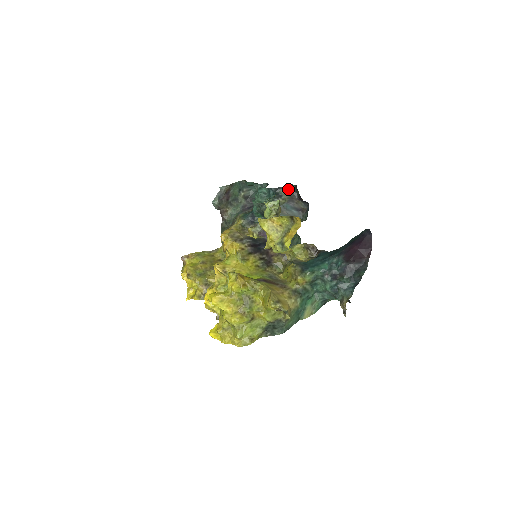
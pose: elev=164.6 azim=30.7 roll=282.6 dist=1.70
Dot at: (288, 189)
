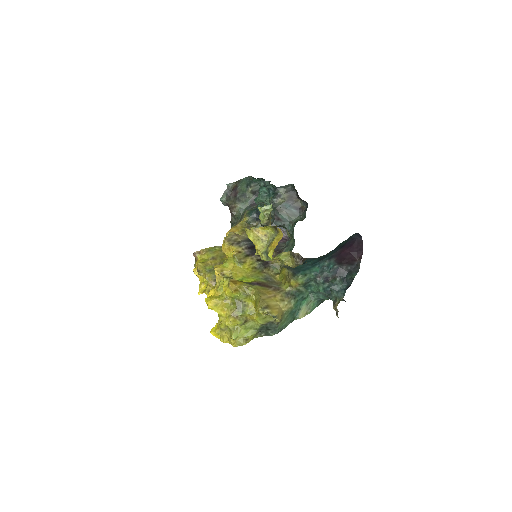
Dot at: (287, 188)
